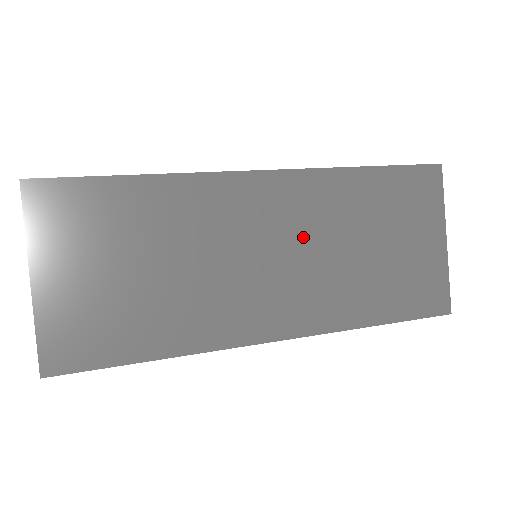
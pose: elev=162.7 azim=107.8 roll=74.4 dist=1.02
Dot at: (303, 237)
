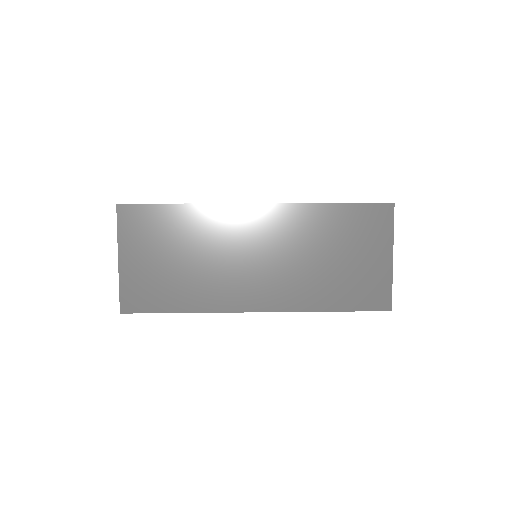
Dot at: (282, 248)
